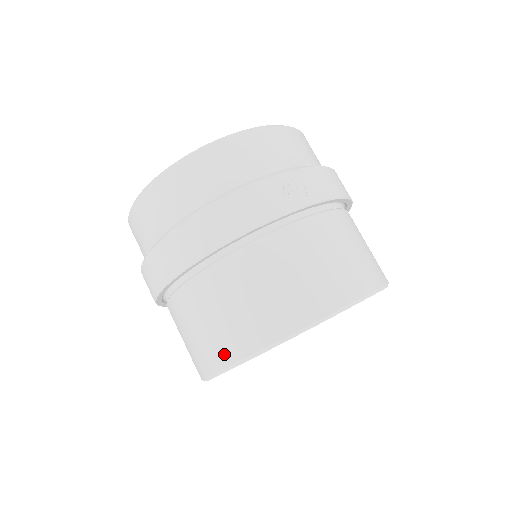
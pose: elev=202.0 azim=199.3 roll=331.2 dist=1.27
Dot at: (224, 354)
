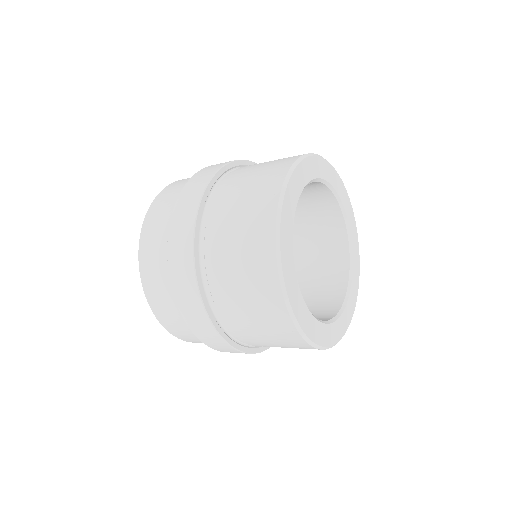
Dot at: (265, 222)
